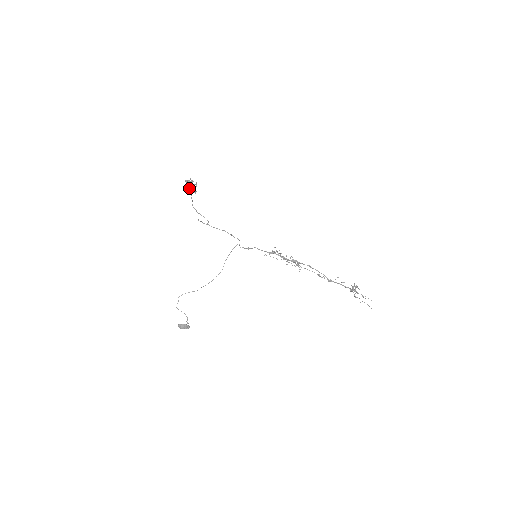
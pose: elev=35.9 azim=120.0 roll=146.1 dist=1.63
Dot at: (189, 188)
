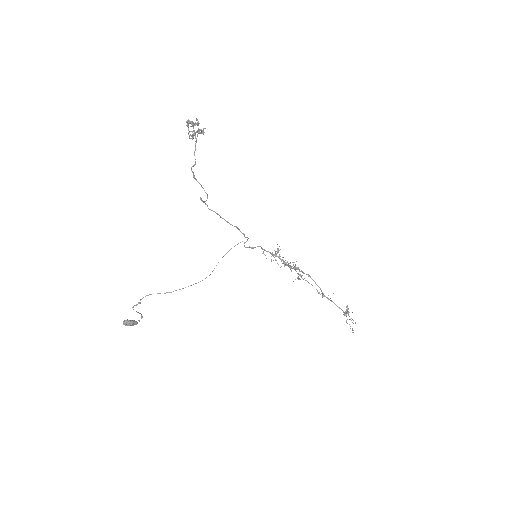
Dot at: occluded
